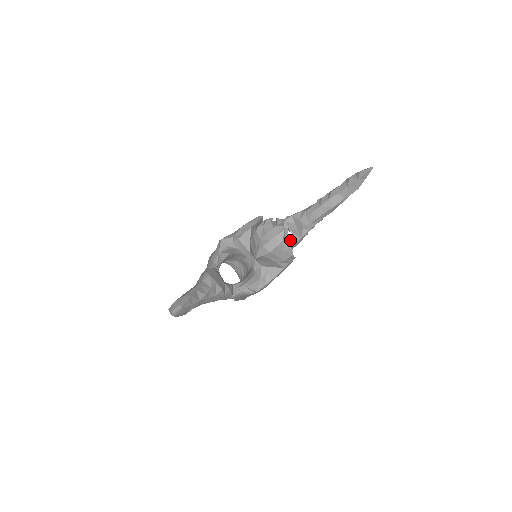
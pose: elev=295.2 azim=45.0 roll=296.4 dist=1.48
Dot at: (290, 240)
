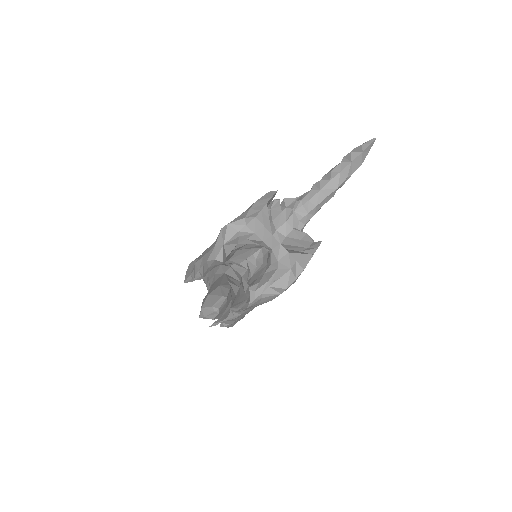
Dot at: occluded
